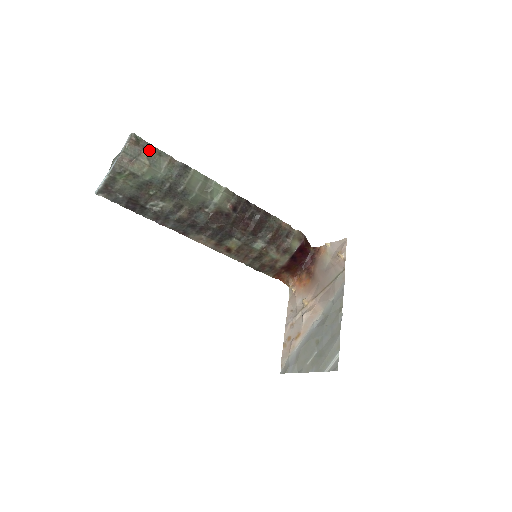
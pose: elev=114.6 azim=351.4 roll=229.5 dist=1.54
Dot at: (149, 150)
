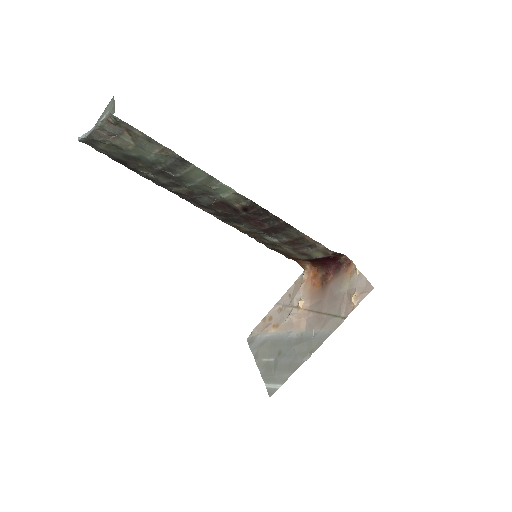
Dot at: (134, 133)
